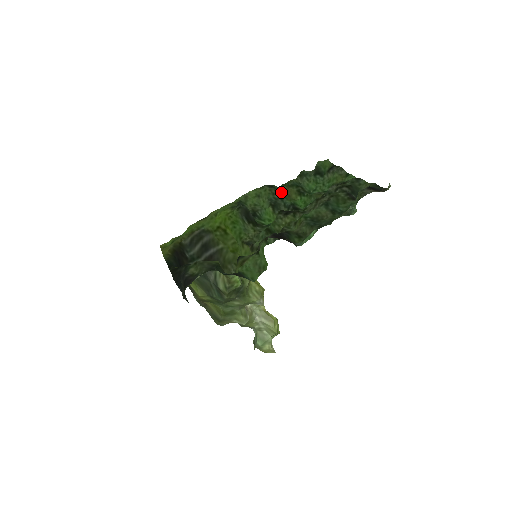
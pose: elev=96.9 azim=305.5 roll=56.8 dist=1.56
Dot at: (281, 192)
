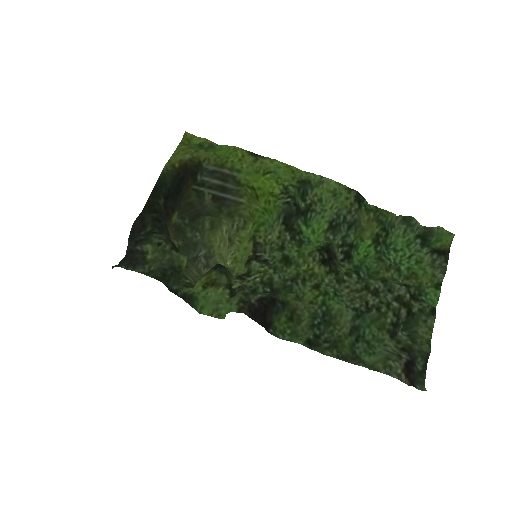
Dot at: (359, 219)
